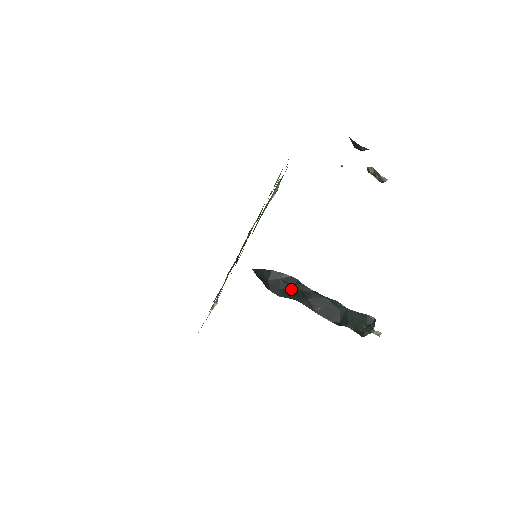
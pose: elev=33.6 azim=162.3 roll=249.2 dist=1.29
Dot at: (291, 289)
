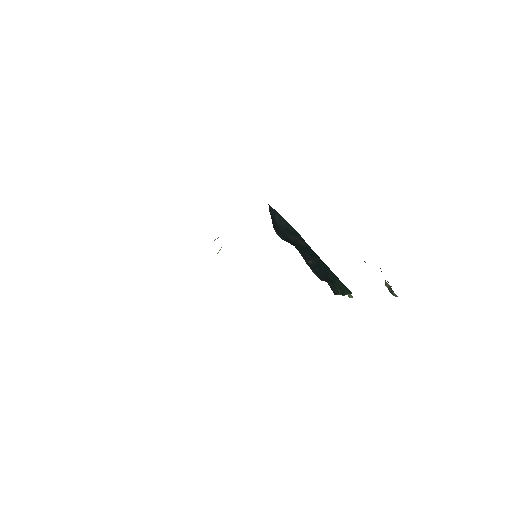
Dot at: (294, 239)
